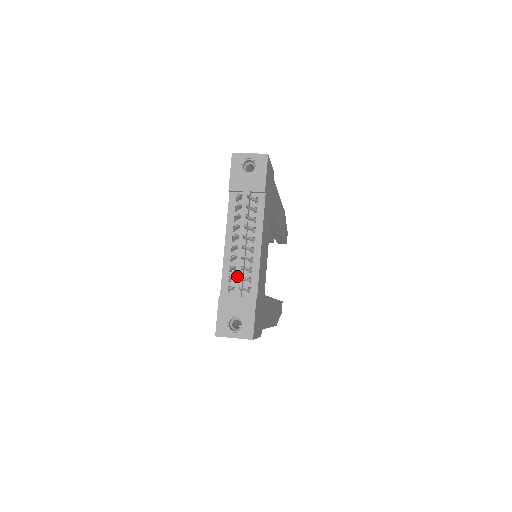
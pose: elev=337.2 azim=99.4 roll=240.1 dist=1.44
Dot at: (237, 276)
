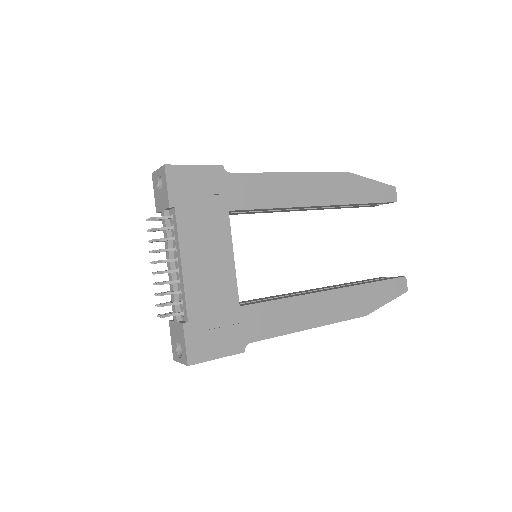
Dot at: (172, 300)
